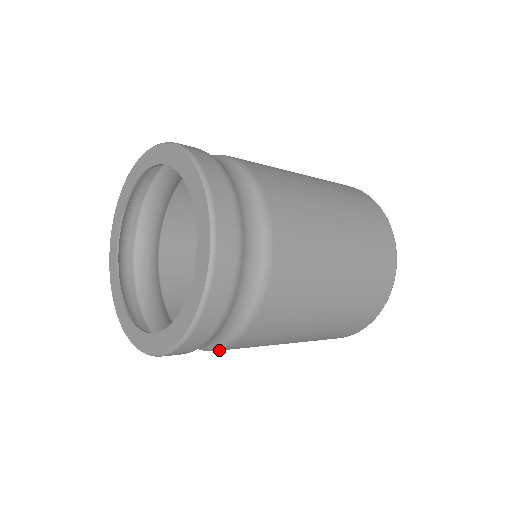
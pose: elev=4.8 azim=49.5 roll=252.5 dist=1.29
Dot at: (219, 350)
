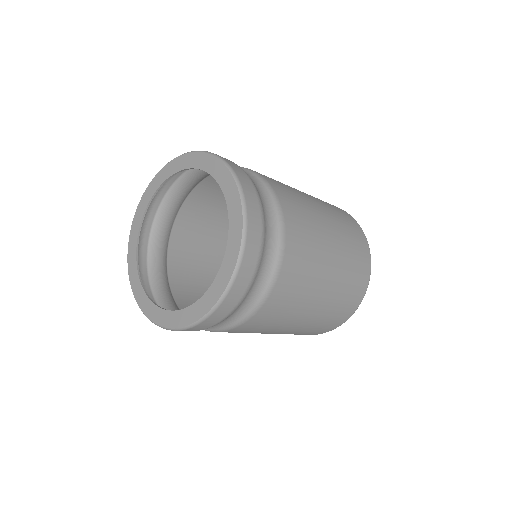
Dot at: occluded
